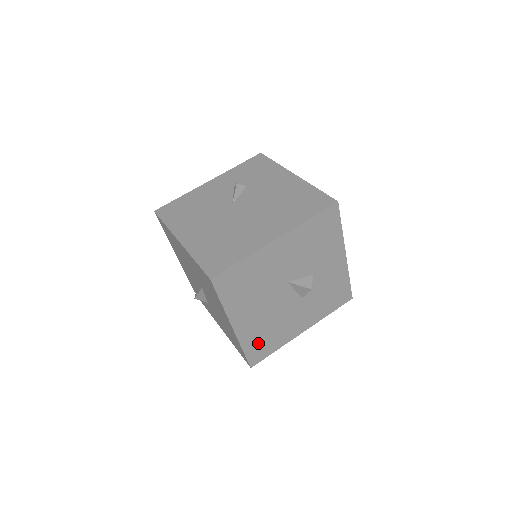
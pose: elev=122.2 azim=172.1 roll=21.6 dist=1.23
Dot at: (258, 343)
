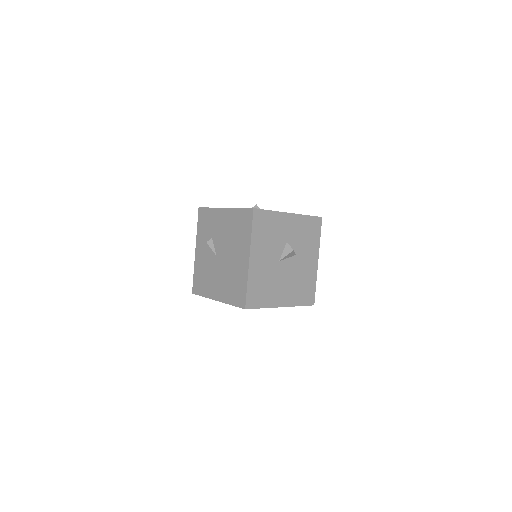
Dot at: (302, 295)
